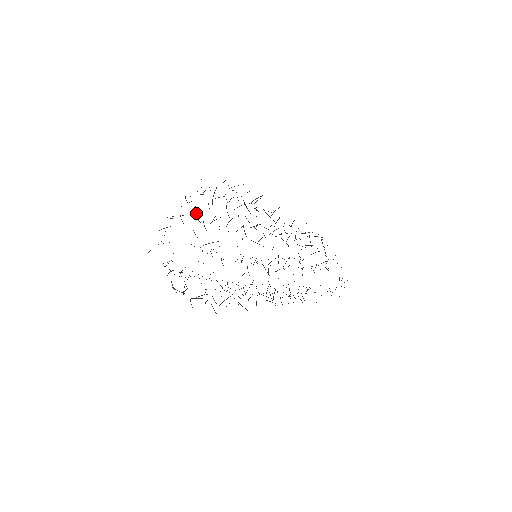
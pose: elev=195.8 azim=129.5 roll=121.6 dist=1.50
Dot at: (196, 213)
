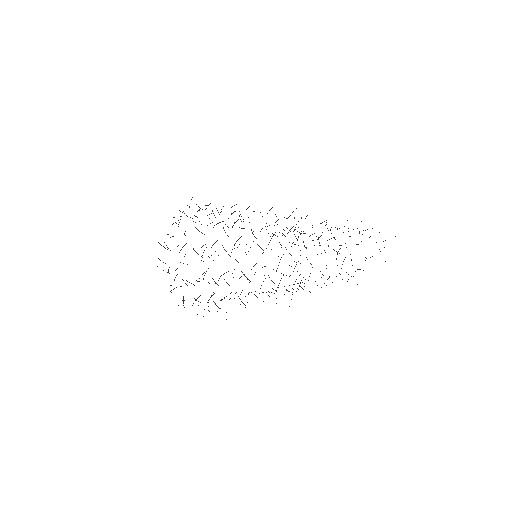
Dot at: occluded
